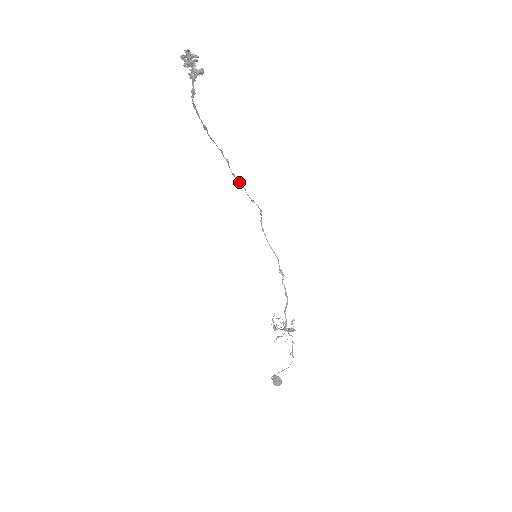
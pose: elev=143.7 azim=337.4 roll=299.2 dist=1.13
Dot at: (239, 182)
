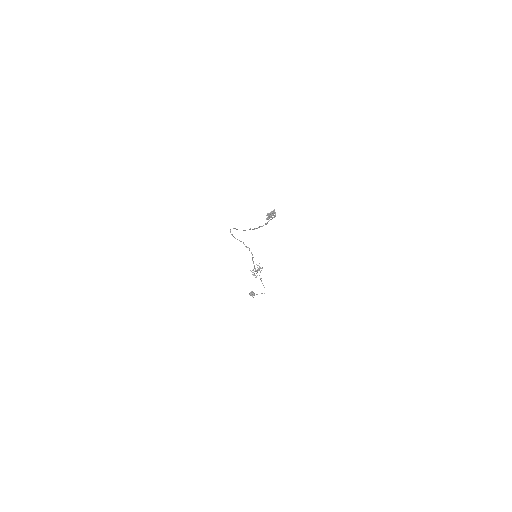
Dot at: occluded
